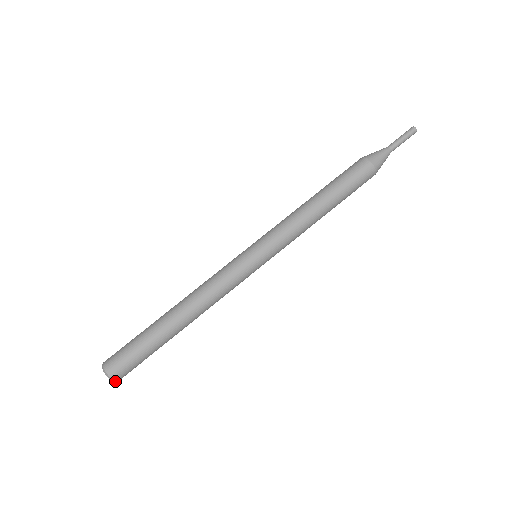
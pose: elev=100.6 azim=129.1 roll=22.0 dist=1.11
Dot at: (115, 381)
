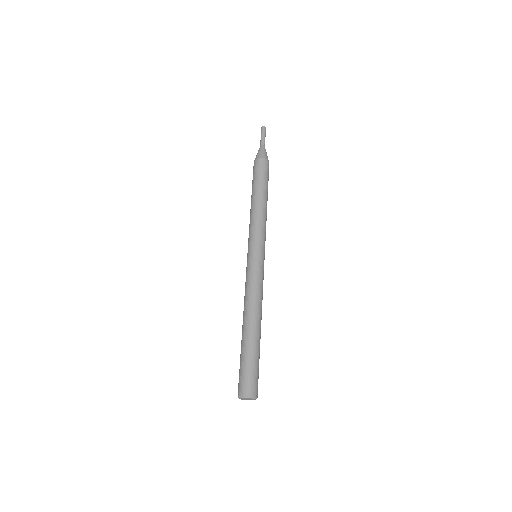
Dot at: (255, 397)
